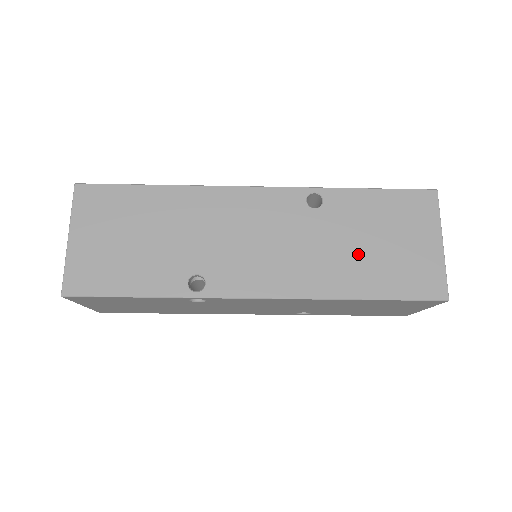
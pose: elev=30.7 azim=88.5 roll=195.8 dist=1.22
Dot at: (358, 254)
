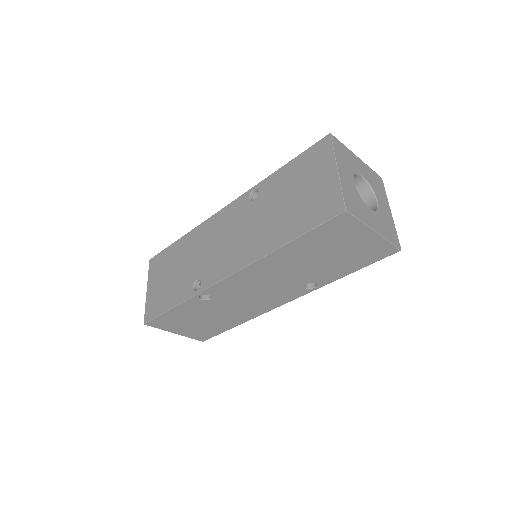
Dot at: (281, 214)
